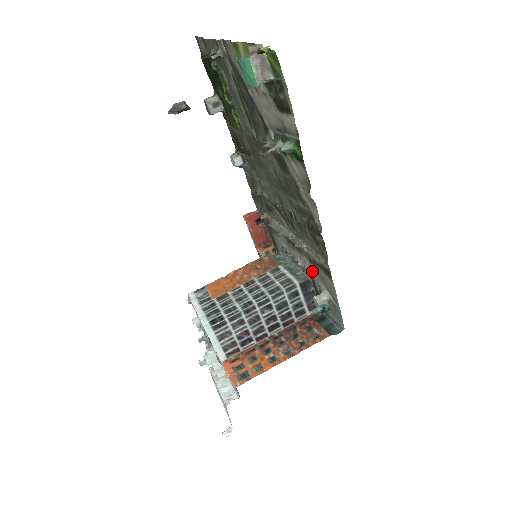
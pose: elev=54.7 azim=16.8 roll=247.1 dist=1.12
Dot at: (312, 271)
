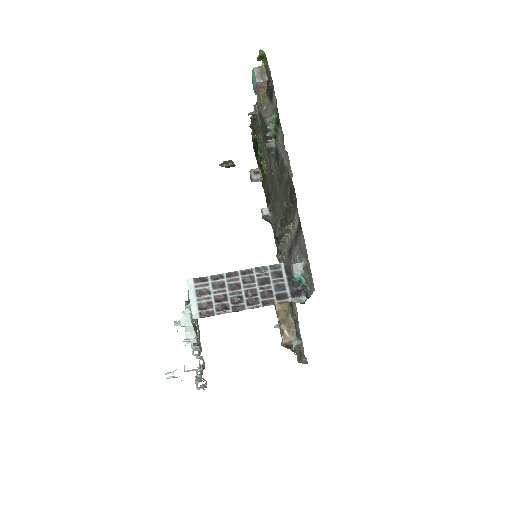
Dot at: (298, 256)
